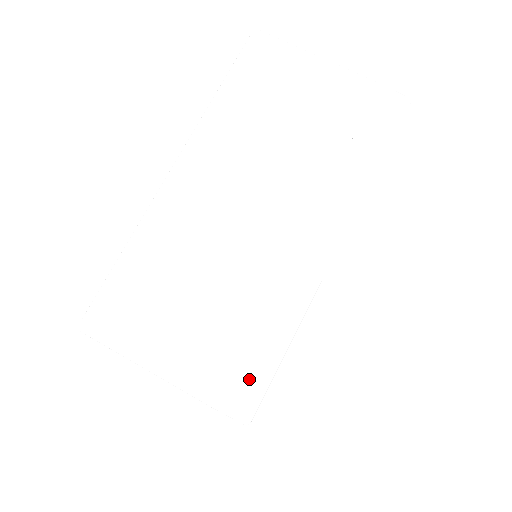
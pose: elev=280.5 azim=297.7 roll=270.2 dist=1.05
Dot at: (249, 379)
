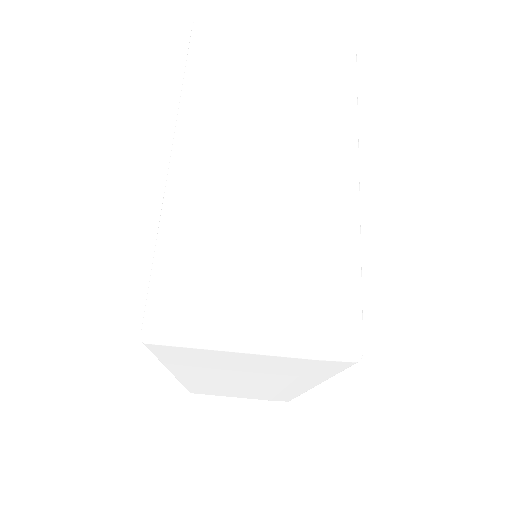
Dot at: (341, 312)
